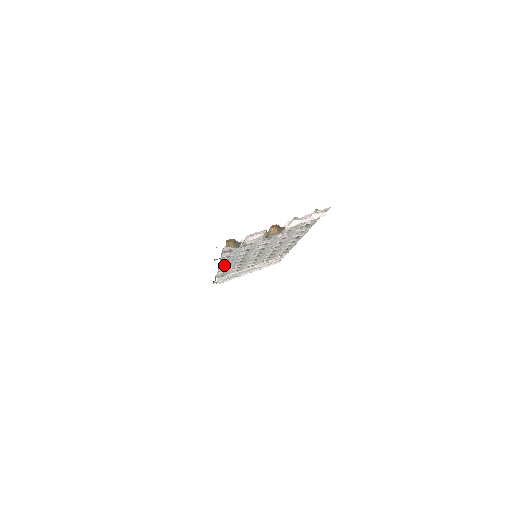
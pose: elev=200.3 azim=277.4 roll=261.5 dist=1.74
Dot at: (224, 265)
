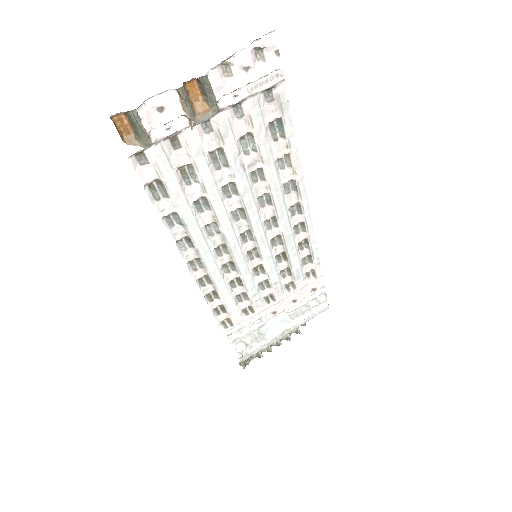
Dot at: (201, 269)
